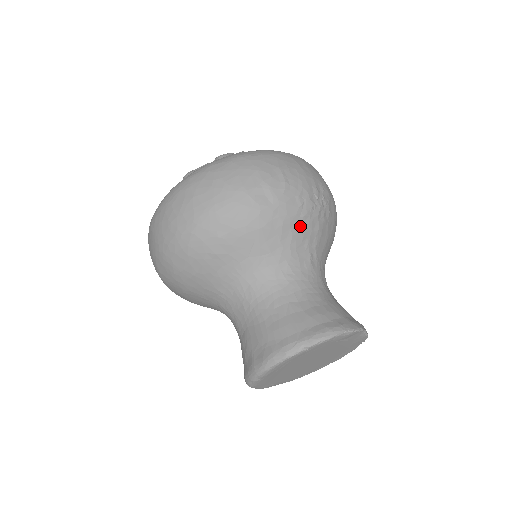
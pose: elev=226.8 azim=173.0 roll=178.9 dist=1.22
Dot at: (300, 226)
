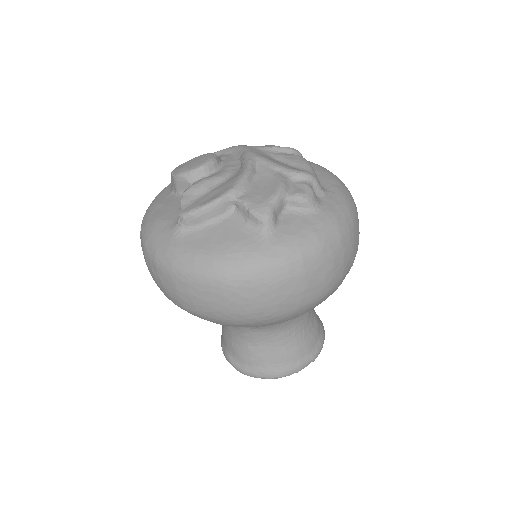
Dot at: occluded
